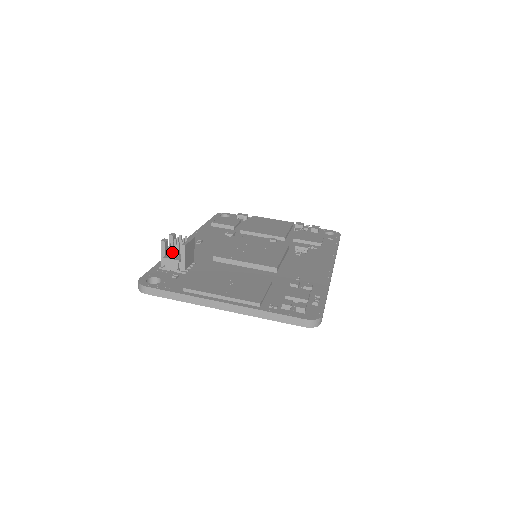
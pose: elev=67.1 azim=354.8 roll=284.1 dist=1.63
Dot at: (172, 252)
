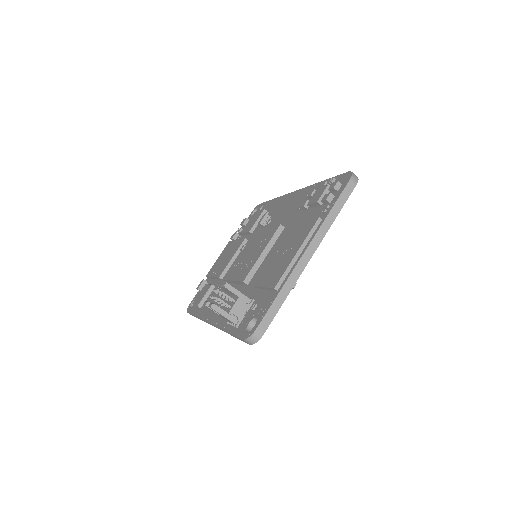
Dot at: occluded
